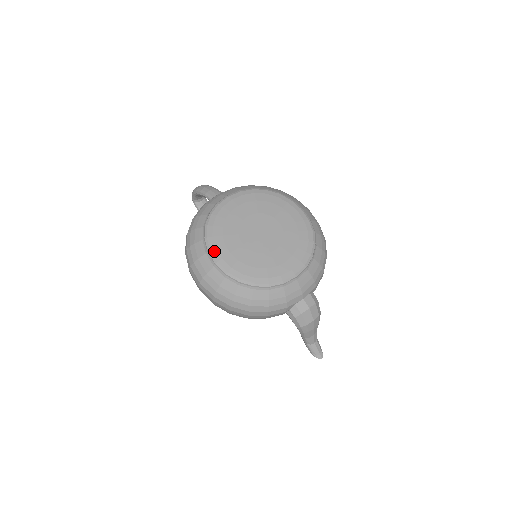
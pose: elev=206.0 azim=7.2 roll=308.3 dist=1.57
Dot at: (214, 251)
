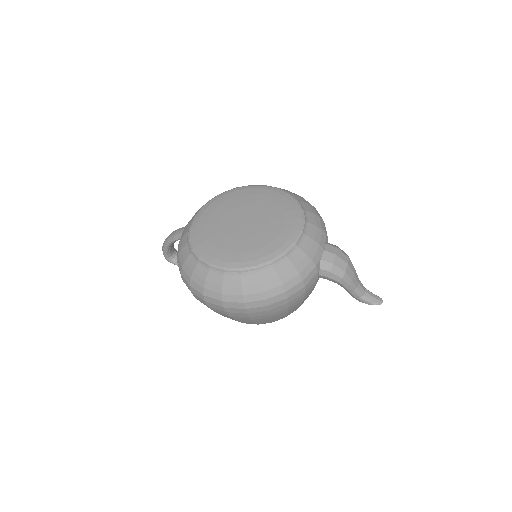
Dot at: (214, 261)
